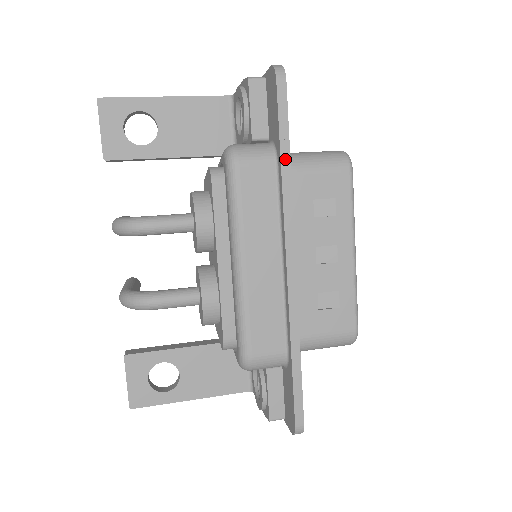
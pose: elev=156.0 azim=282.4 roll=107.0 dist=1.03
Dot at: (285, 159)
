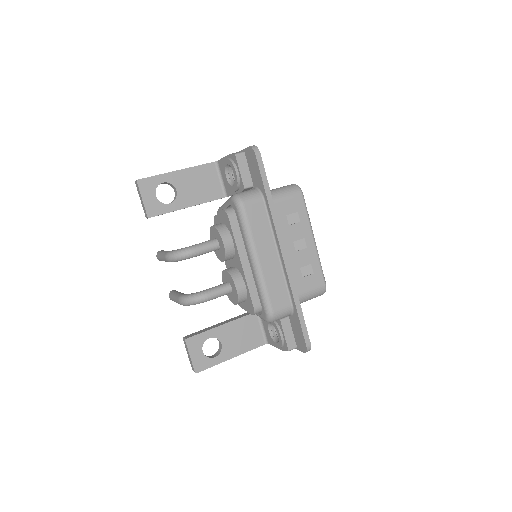
Dot at: (269, 197)
